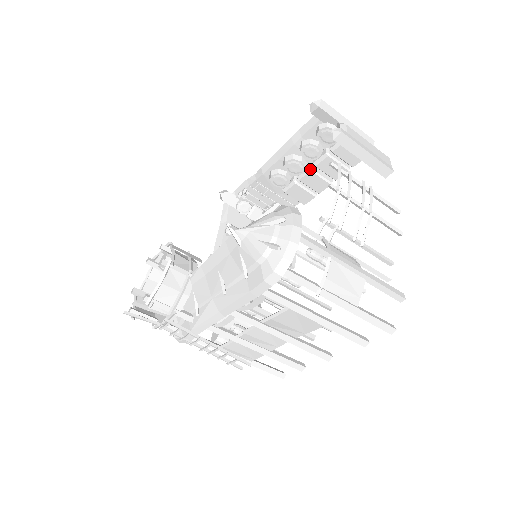
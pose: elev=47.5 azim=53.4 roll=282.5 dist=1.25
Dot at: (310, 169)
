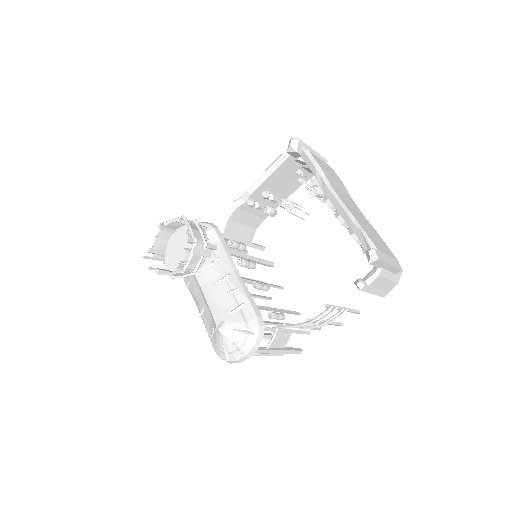
Dot at: occluded
